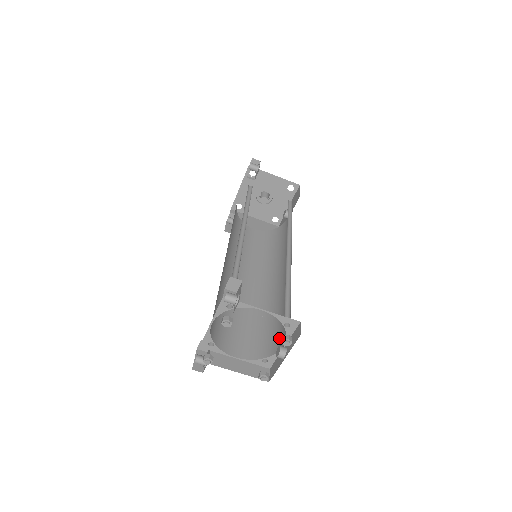
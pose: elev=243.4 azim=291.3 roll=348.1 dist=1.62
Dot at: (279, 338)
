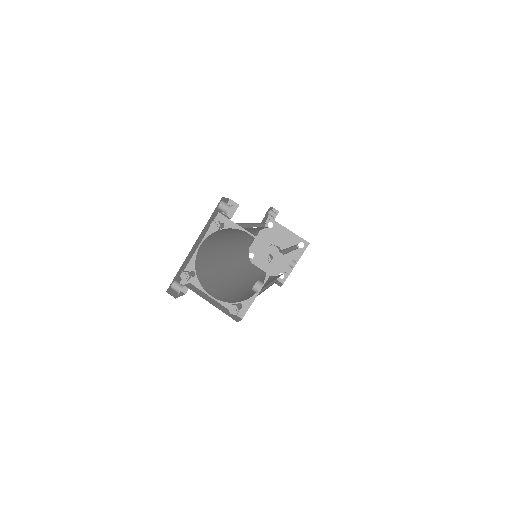
Dot at: occluded
